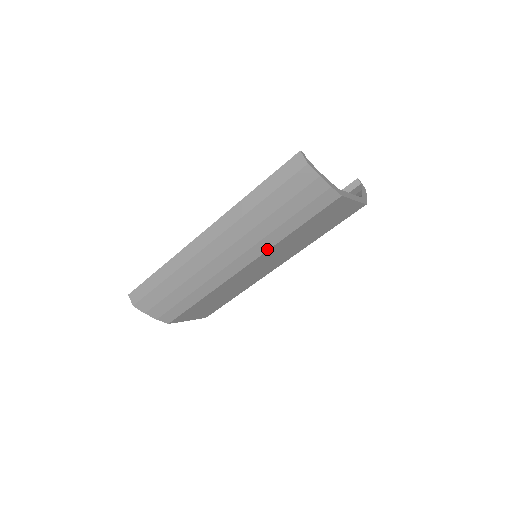
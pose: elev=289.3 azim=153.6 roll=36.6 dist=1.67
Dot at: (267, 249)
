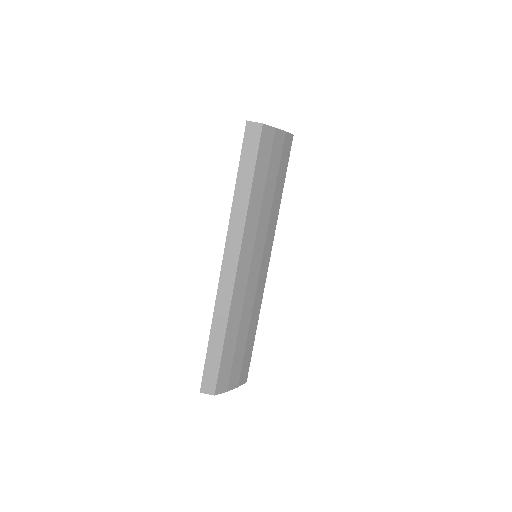
Dot at: (274, 231)
